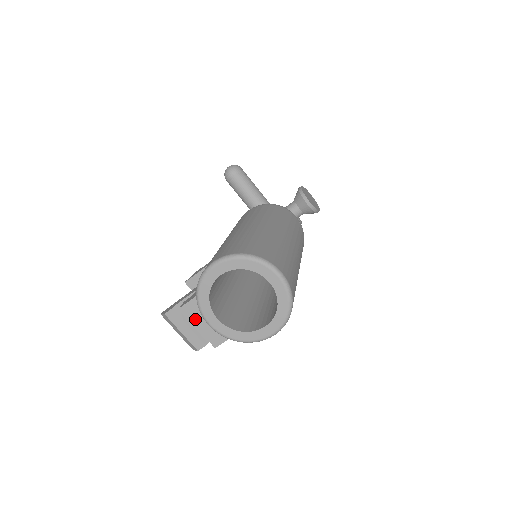
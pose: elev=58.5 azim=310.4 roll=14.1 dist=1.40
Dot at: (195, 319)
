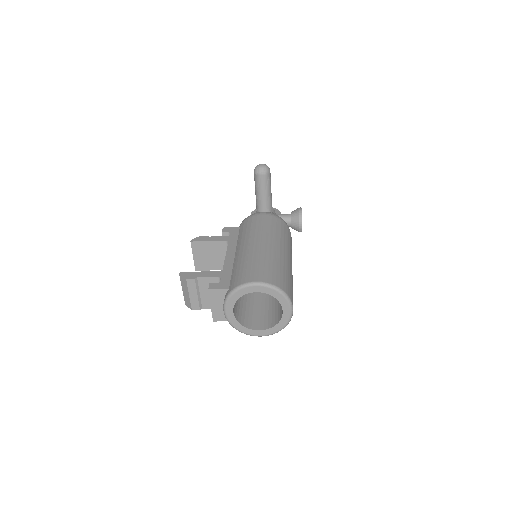
Dot at: (214, 300)
